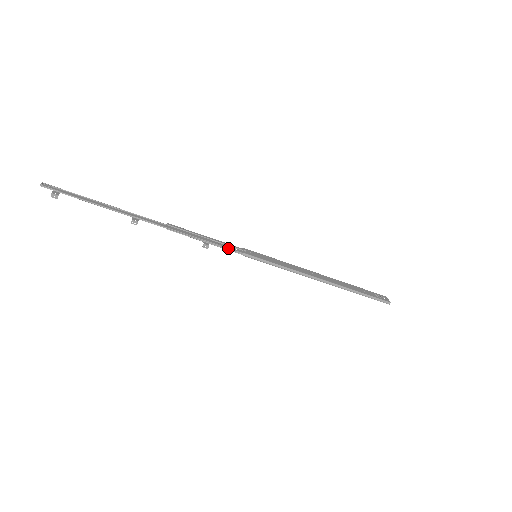
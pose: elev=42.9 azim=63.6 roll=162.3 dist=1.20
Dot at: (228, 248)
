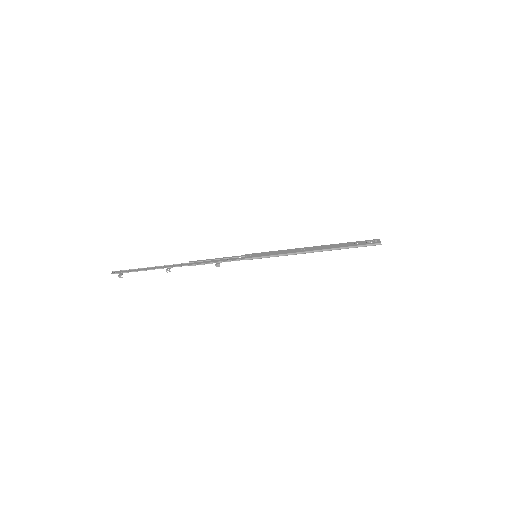
Dot at: (233, 260)
